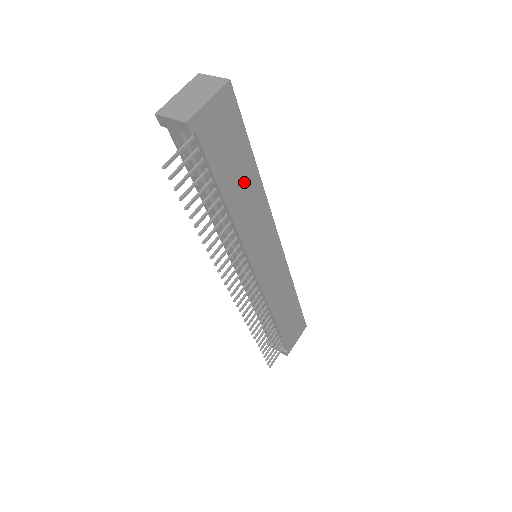
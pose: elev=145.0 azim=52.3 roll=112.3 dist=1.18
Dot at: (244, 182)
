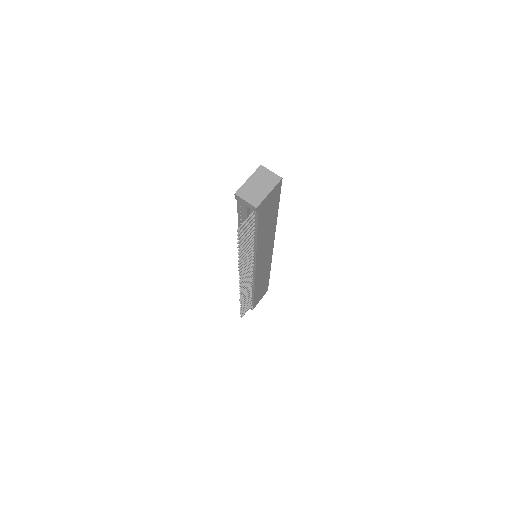
Dot at: (269, 225)
